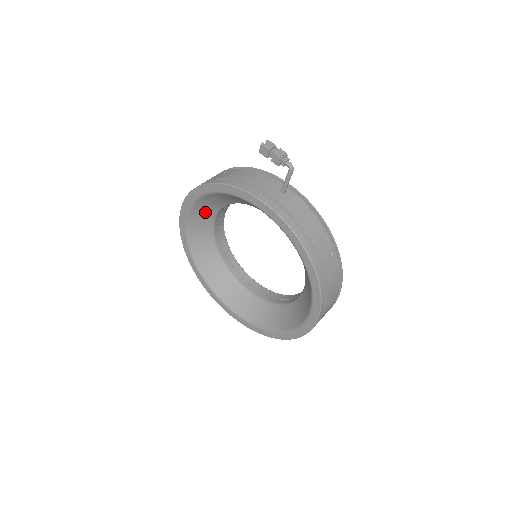
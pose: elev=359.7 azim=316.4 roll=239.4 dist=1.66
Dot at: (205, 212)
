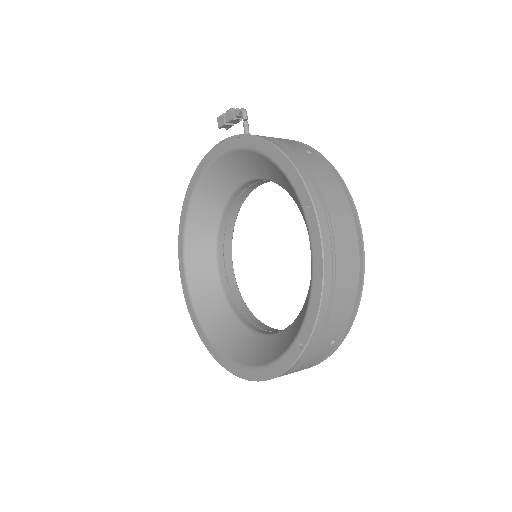
Dot at: (202, 250)
